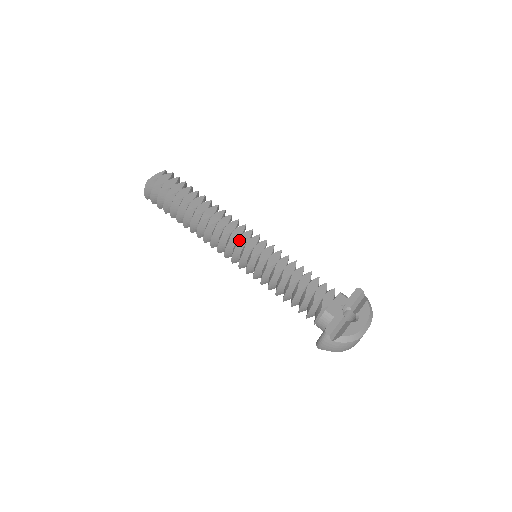
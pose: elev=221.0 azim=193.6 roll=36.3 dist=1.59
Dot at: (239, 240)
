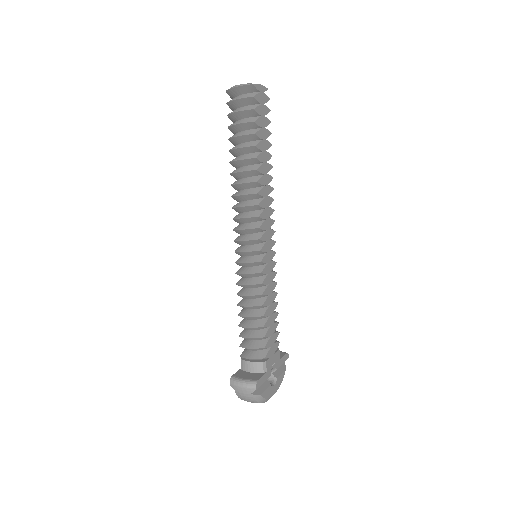
Dot at: (265, 234)
